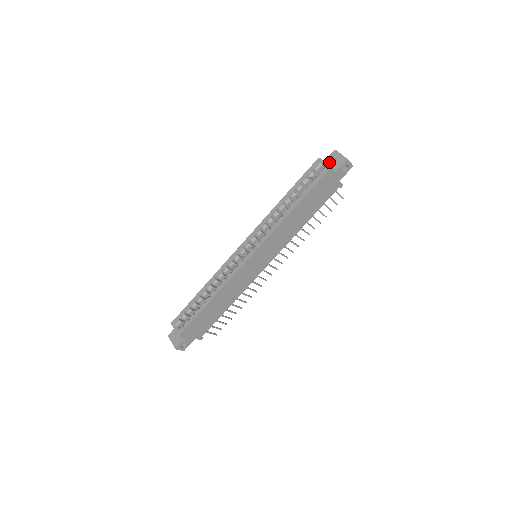
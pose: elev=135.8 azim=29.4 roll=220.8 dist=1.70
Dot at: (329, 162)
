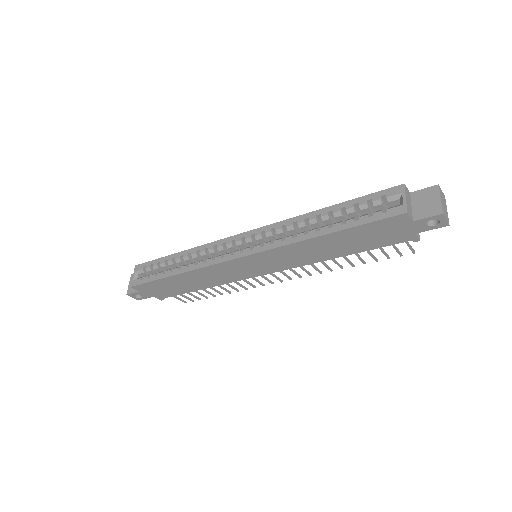
Dot at: (416, 198)
